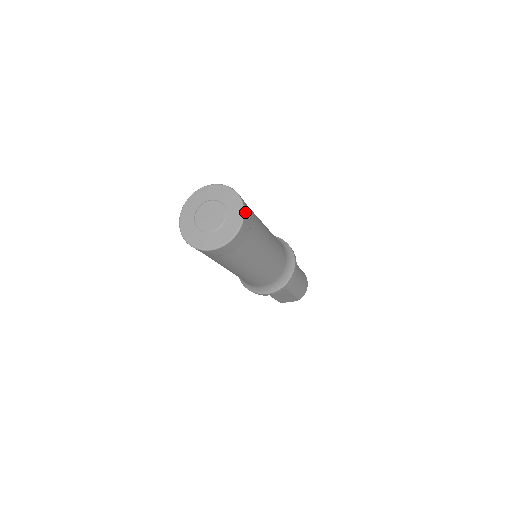
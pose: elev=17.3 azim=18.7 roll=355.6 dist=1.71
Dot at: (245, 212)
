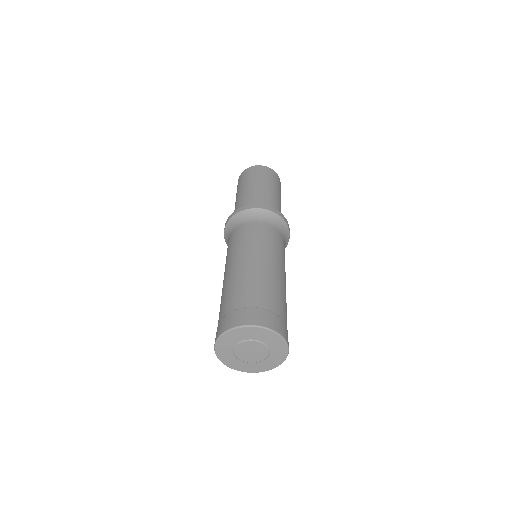
Dot at: (287, 342)
